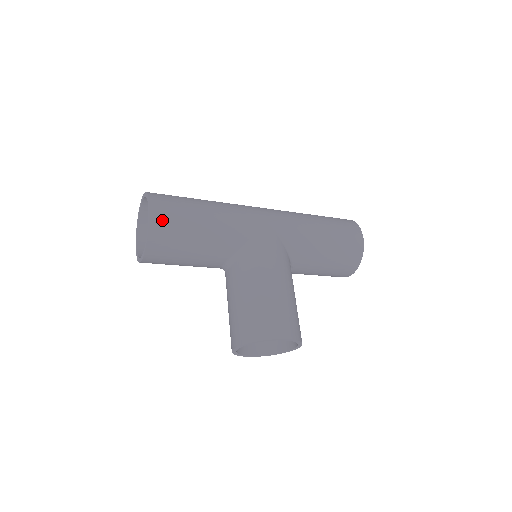
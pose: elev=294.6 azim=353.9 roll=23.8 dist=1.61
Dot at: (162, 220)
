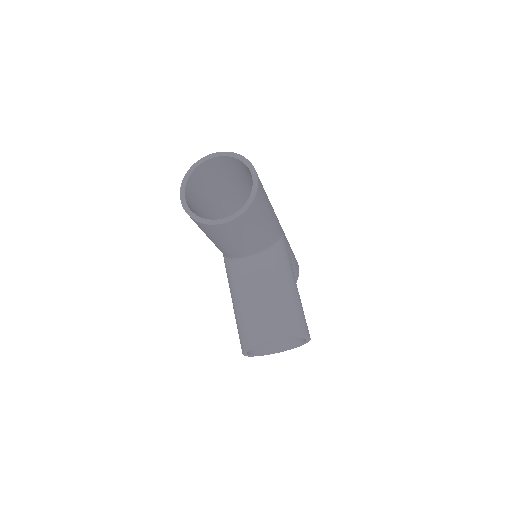
Dot at: (261, 191)
